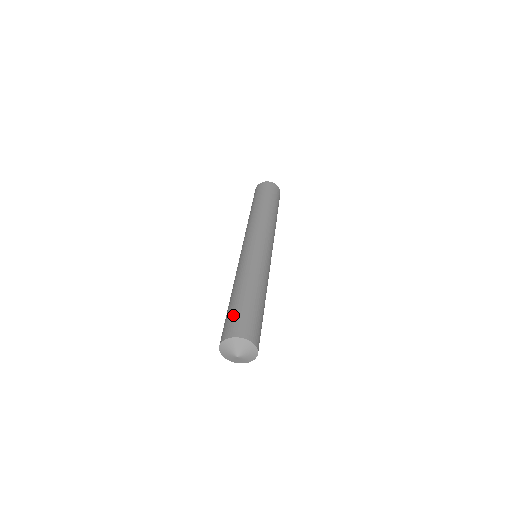
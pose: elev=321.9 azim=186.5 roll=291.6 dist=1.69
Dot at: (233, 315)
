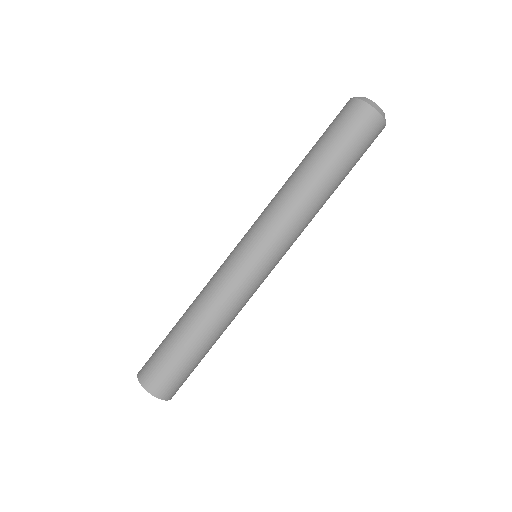
Dot at: (159, 355)
